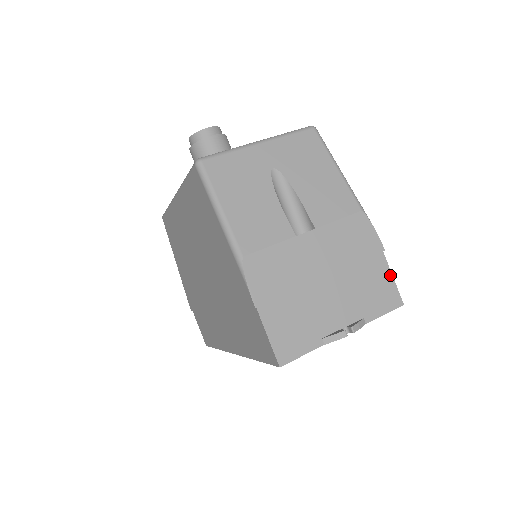
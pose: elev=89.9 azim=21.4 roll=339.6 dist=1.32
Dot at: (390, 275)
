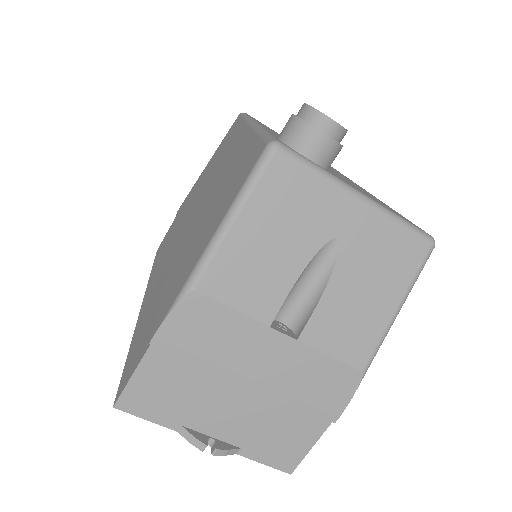
Dot at: (312, 443)
